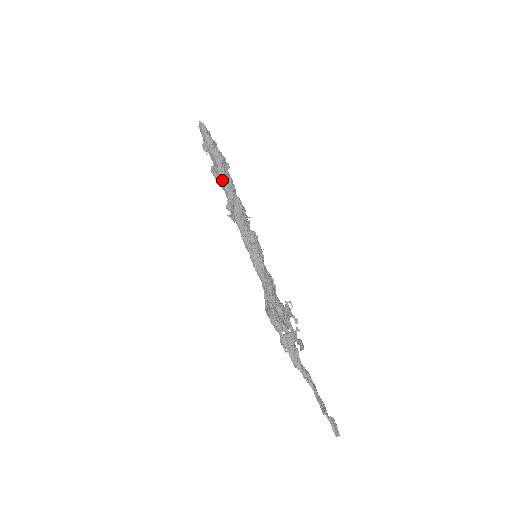
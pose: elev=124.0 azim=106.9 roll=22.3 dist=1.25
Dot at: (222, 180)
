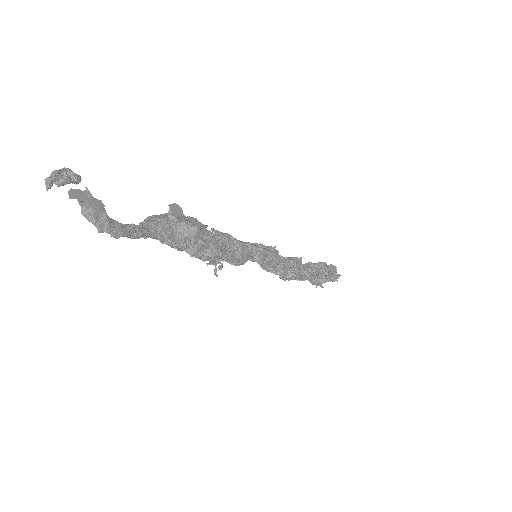
Dot at: (305, 264)
